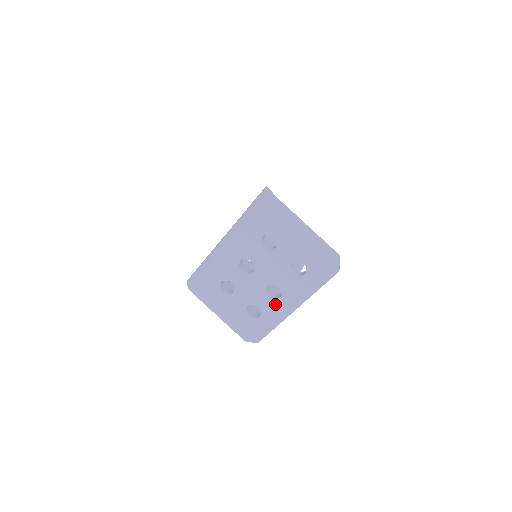
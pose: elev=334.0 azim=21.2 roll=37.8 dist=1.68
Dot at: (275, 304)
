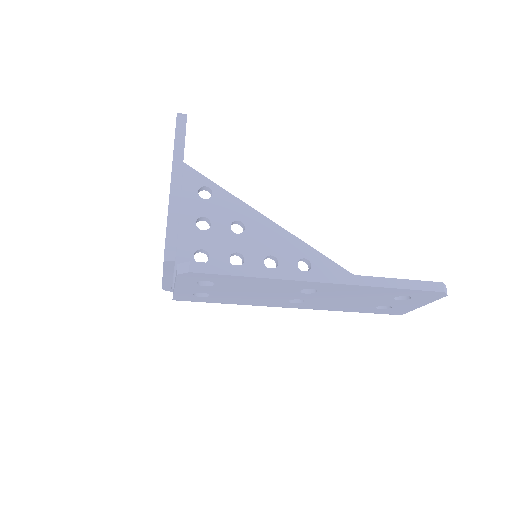
Dot at: occluded
